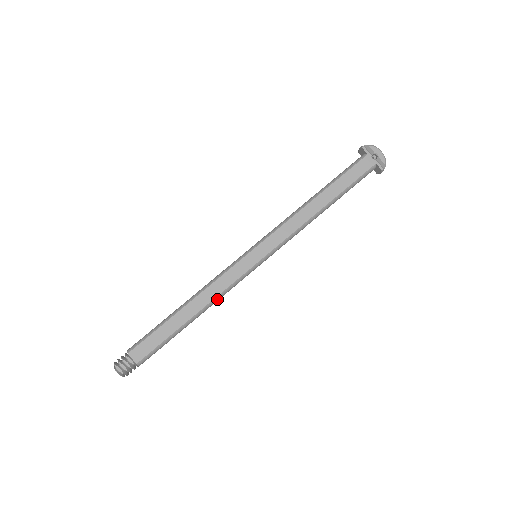
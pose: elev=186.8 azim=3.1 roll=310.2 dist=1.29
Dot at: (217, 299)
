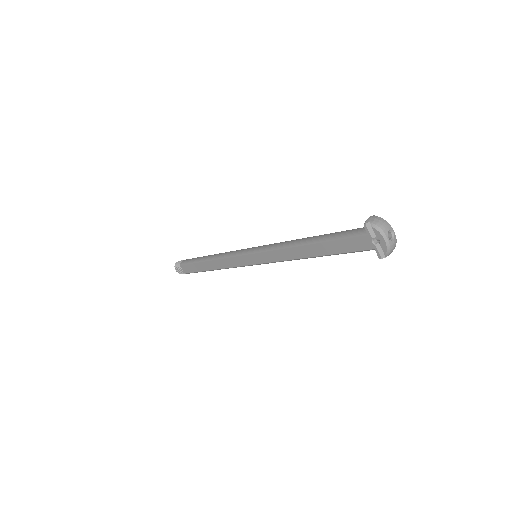
Dot at: (227, 268)
